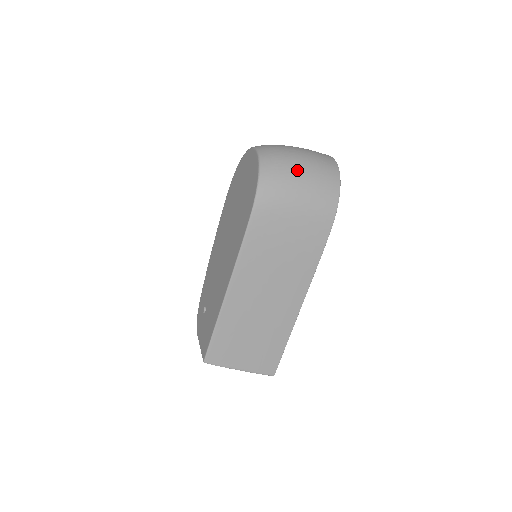
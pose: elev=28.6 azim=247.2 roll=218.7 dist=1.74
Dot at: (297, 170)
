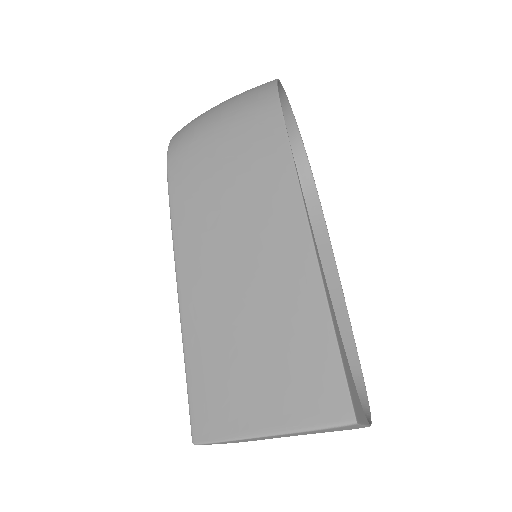
Dot at: occluded
